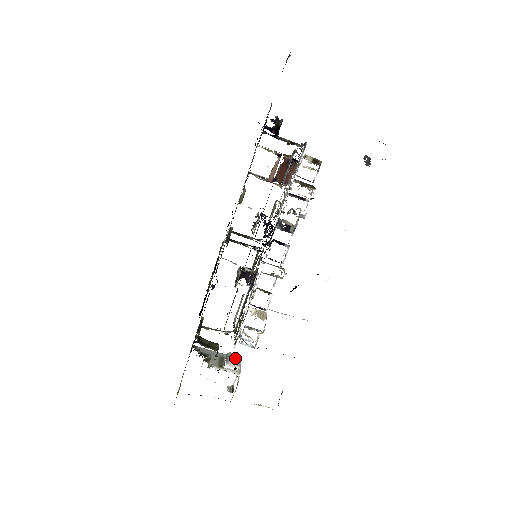
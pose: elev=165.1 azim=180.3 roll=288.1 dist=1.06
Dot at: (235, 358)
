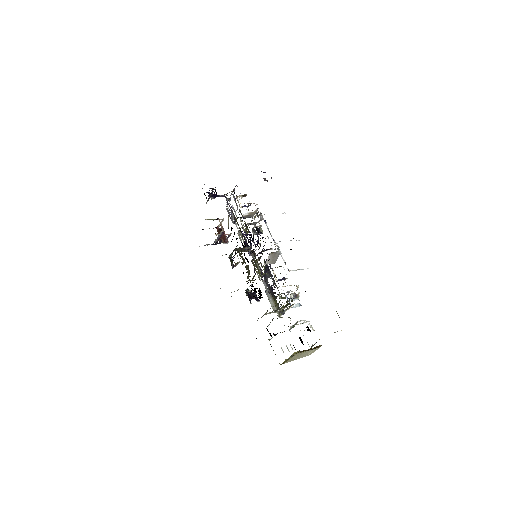
Dot at: occluded
